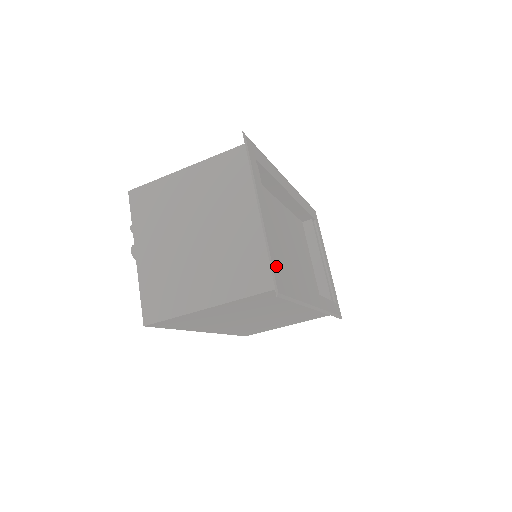
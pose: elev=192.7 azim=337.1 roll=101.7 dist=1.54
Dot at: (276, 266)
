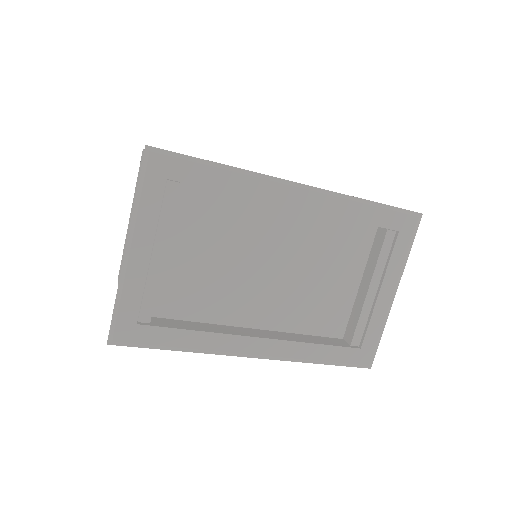
Dot at: (131, 313)
